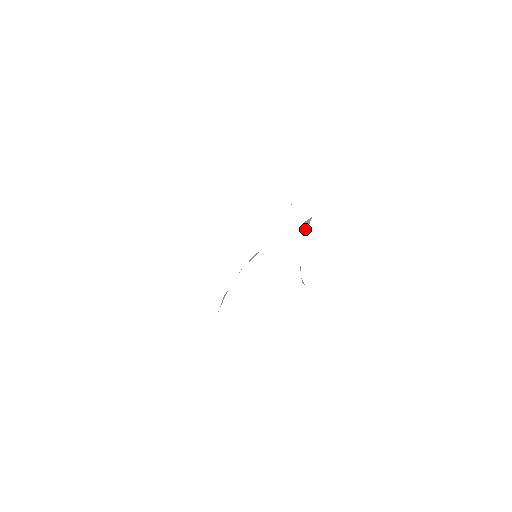
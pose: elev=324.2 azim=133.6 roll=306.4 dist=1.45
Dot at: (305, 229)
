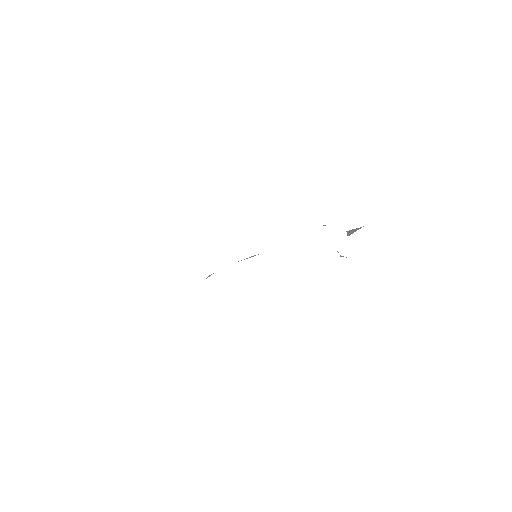
Dot at: (349, 233)
